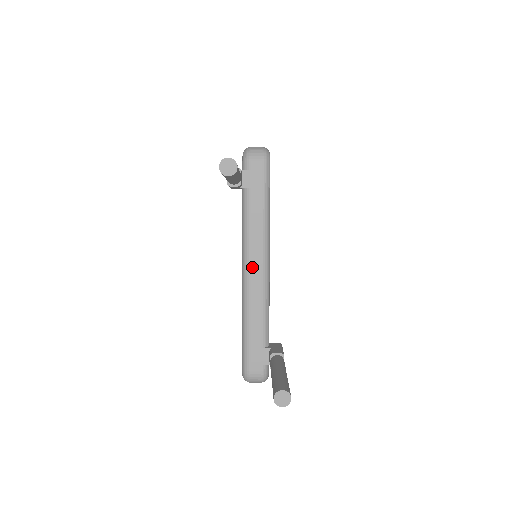
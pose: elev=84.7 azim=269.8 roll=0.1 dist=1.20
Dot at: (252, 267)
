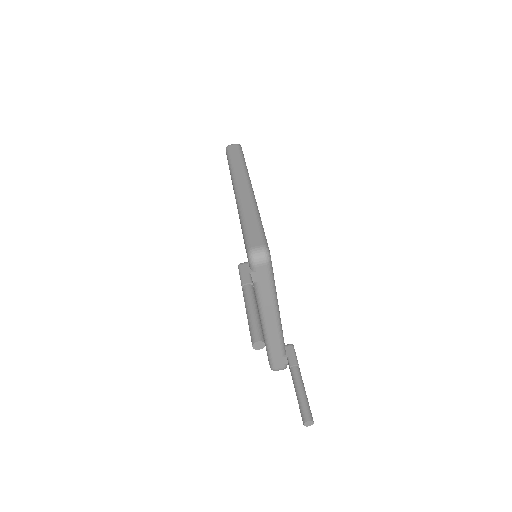
Dot at: (268, 322)
